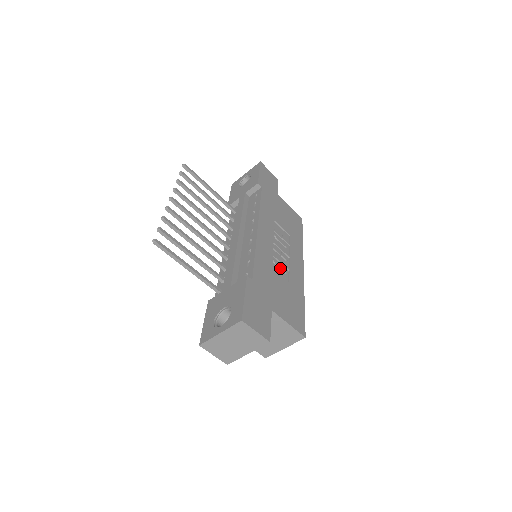
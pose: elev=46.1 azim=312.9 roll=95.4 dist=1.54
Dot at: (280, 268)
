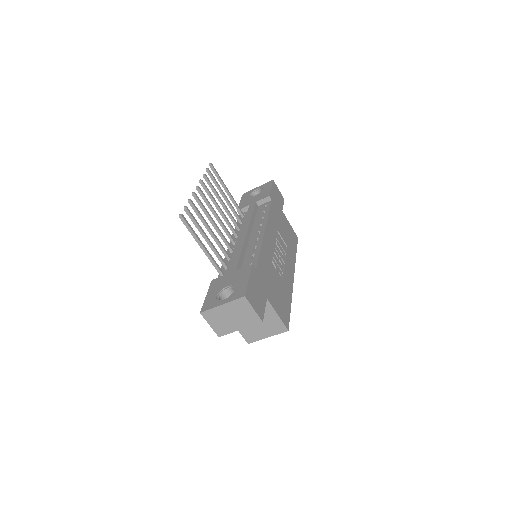
Dot at: (277, 269)
